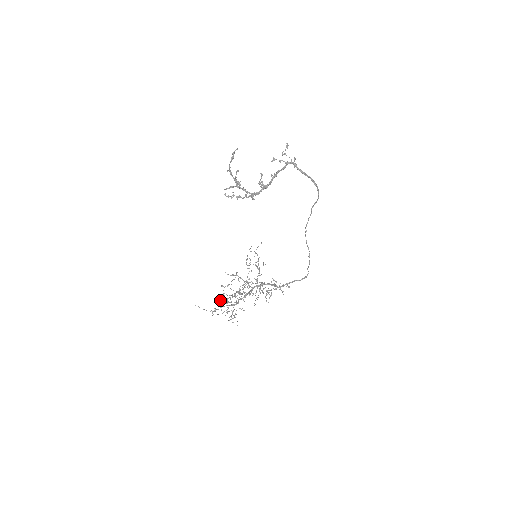
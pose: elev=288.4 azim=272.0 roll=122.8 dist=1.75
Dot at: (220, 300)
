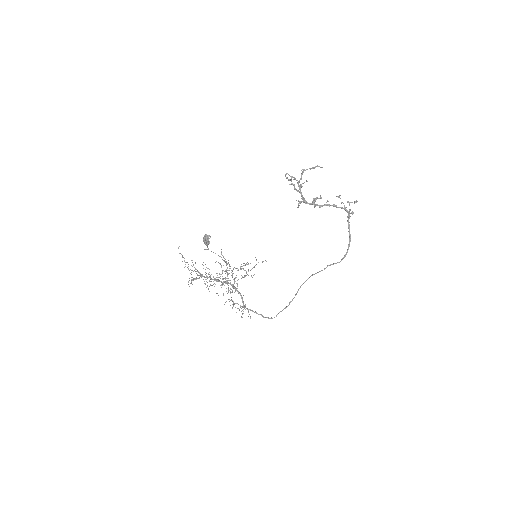
Dot at: (204, 236)
